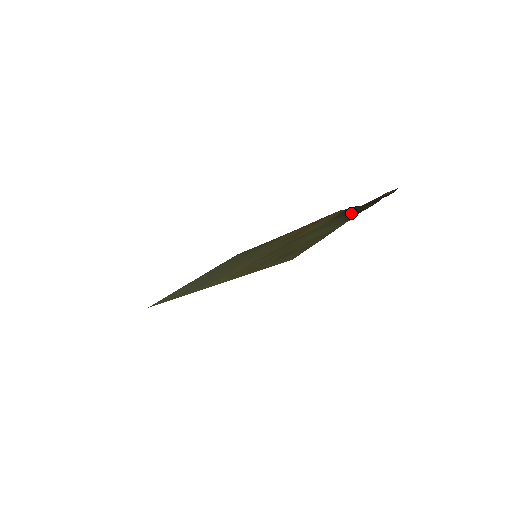
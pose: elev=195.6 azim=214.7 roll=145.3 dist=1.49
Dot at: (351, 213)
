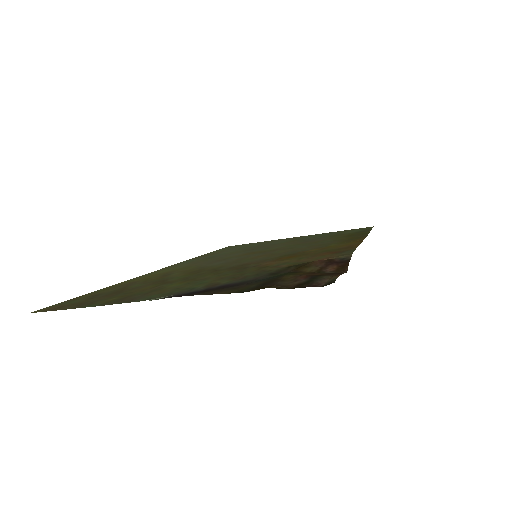
Dot at: (247, 280)
